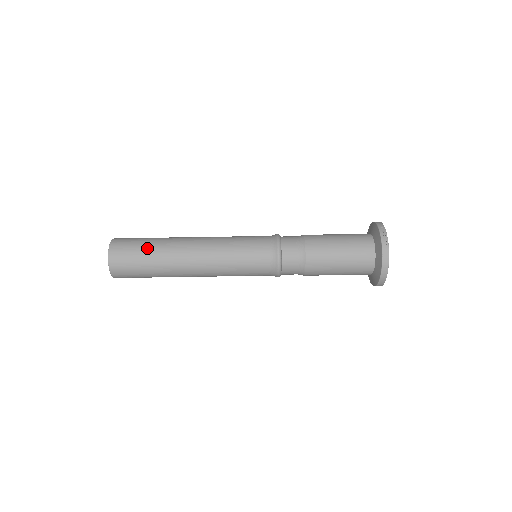
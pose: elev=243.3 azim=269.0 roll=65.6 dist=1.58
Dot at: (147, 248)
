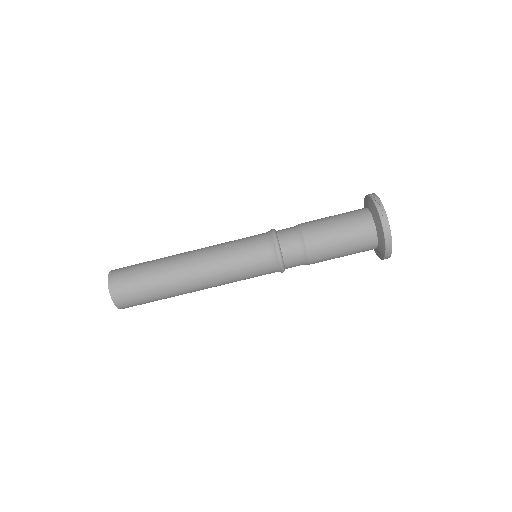
Dot at: (145, 270)
